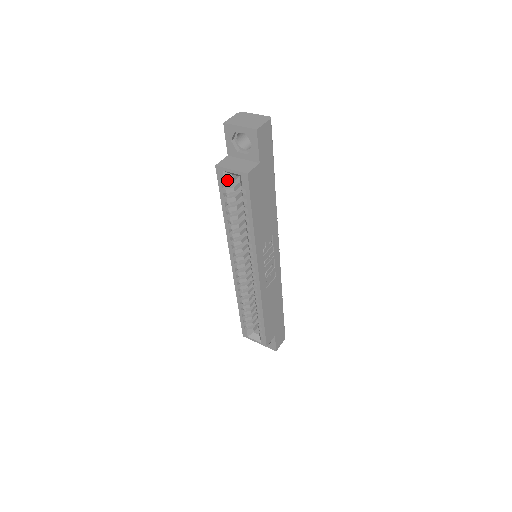
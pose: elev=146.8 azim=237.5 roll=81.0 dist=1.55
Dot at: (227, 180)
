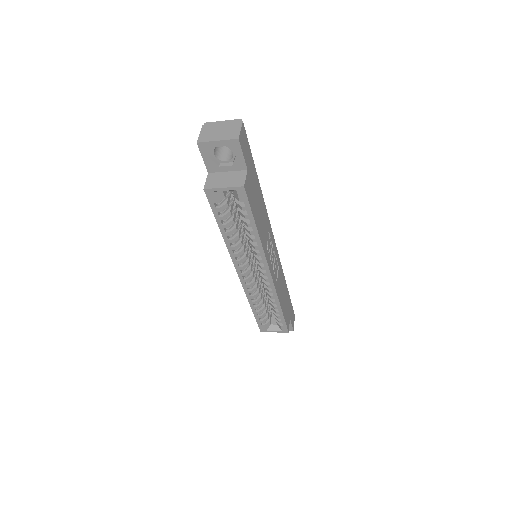
Dot at: (219, 199)
